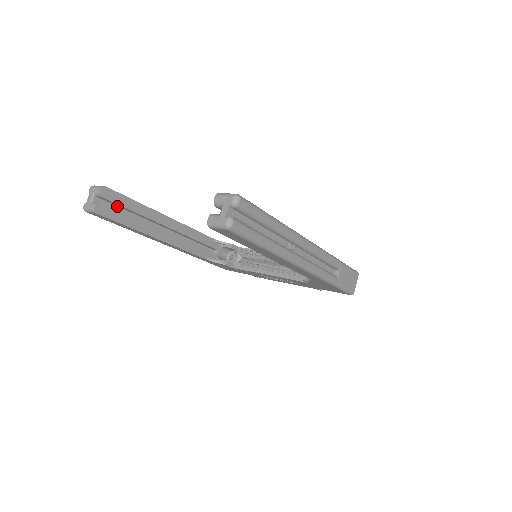
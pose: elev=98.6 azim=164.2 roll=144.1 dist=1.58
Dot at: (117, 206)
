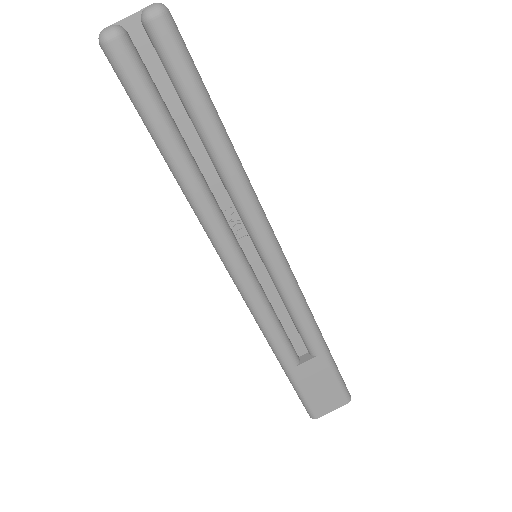
Dot at: occluded
